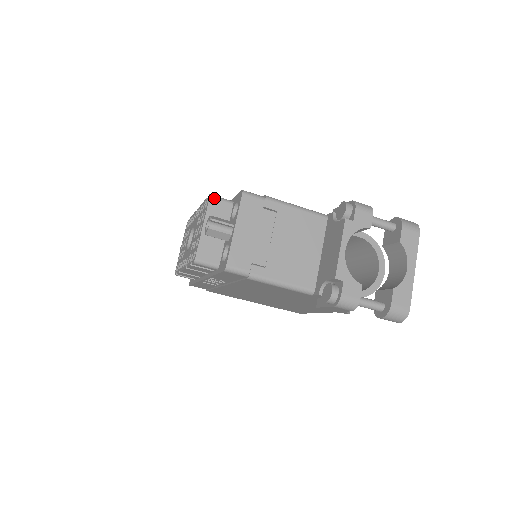
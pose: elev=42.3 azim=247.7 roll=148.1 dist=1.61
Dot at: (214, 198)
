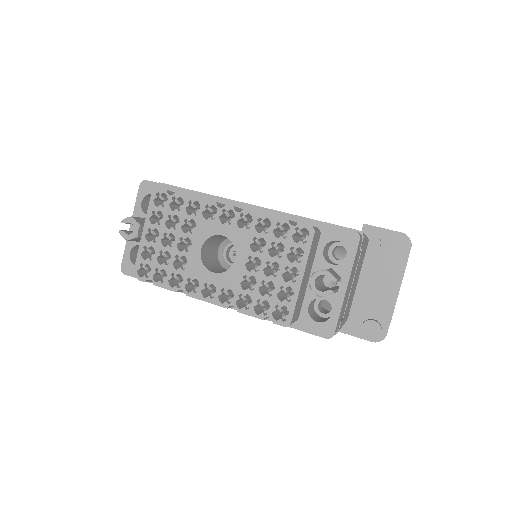
Dot at: (316, 232)
